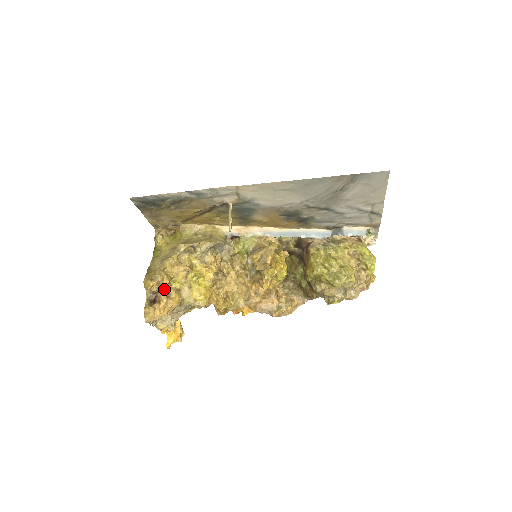
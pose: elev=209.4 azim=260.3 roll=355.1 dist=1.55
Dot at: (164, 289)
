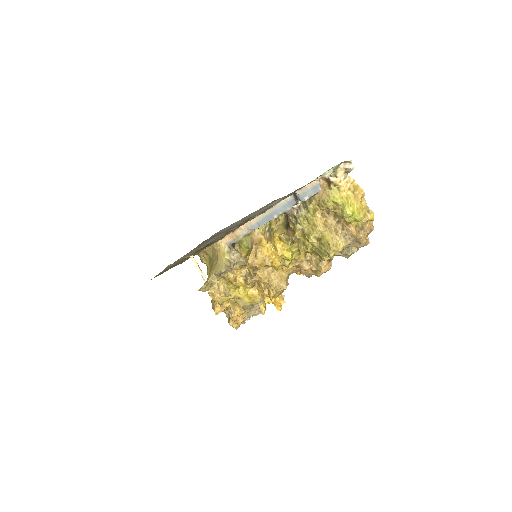
Dot at: (226, 308)
